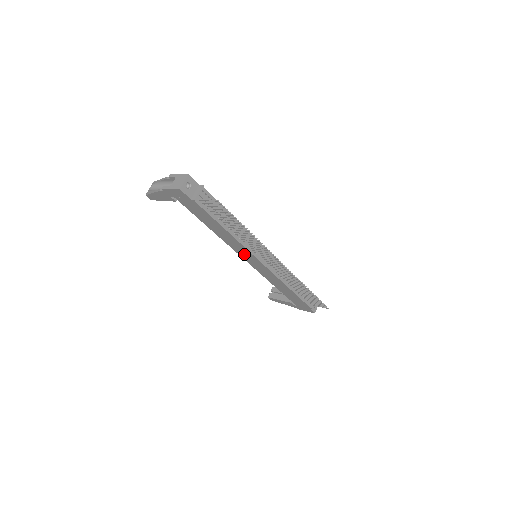
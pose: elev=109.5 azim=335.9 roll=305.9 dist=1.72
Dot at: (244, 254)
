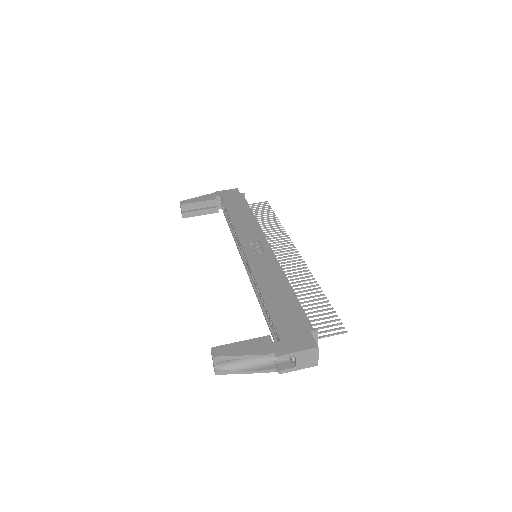
Dot at: occluded
